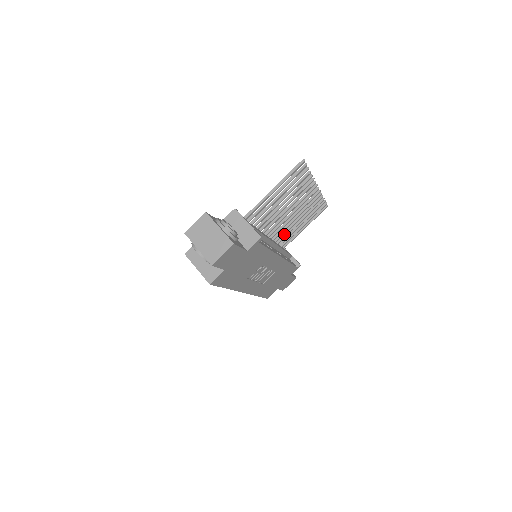
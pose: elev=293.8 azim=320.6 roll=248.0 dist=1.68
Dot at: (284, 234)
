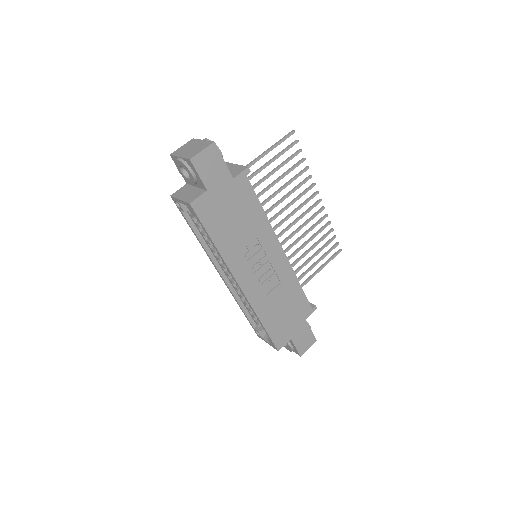
Dot at: occluded
